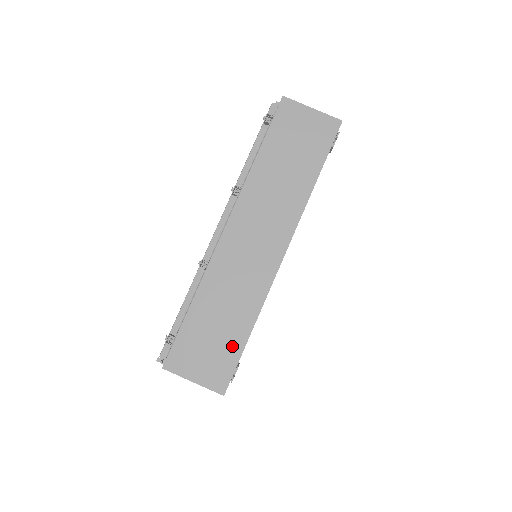
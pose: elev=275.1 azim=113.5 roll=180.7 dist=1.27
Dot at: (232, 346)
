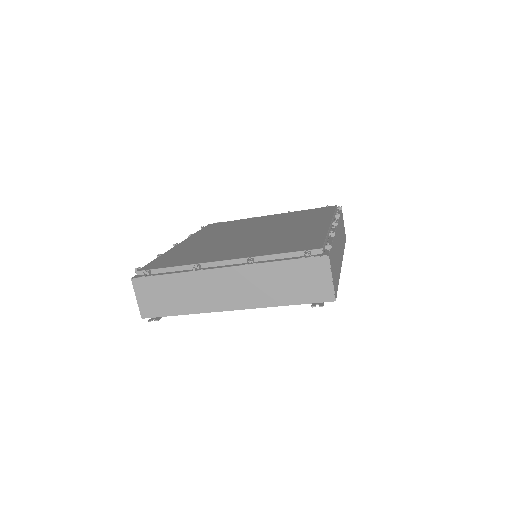
Dot at: (167, 309)
